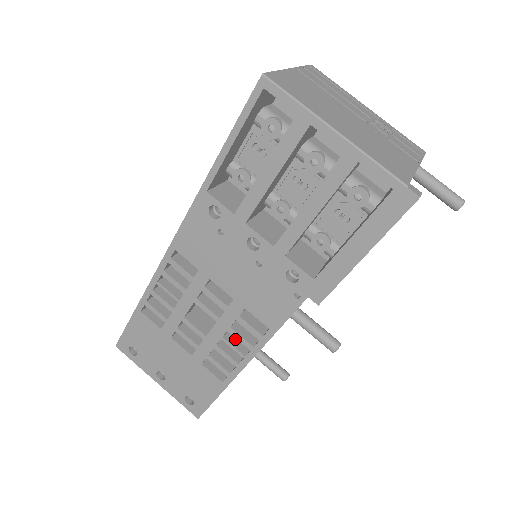
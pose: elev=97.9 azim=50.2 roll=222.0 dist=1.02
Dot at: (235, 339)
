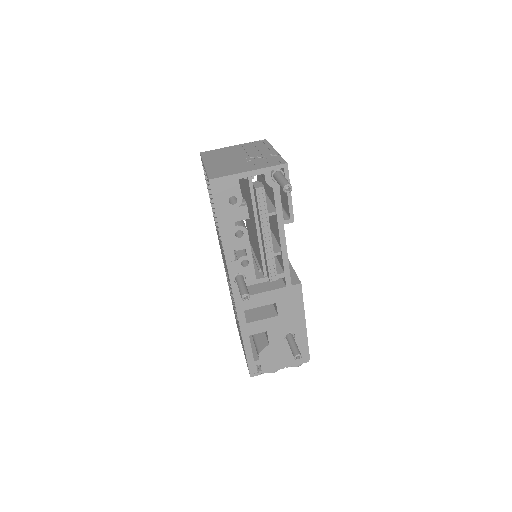
Dot at: occluded
